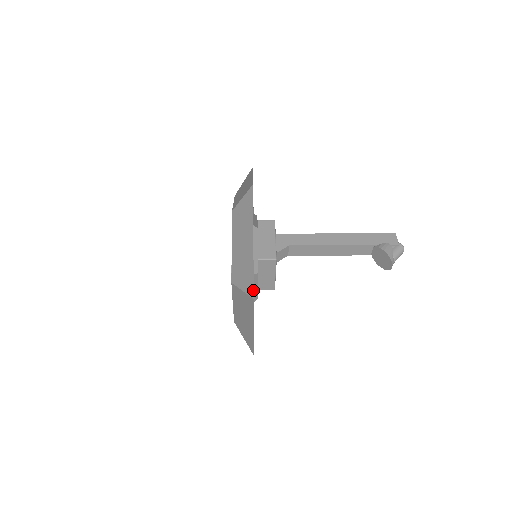
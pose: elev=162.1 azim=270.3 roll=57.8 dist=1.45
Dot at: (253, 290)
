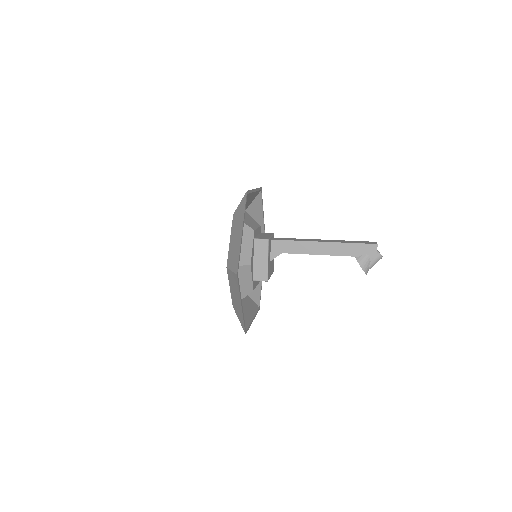
Dot at: (245, 331)
